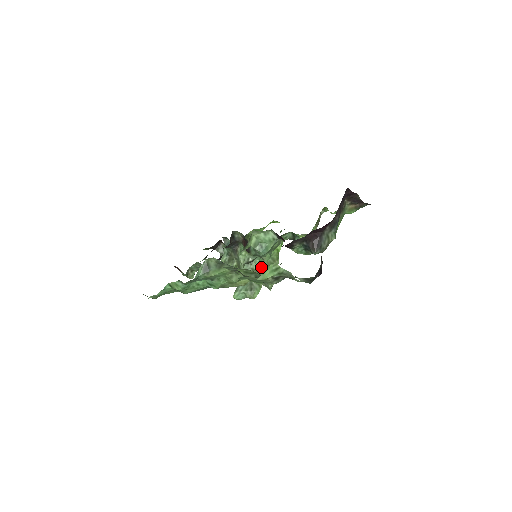
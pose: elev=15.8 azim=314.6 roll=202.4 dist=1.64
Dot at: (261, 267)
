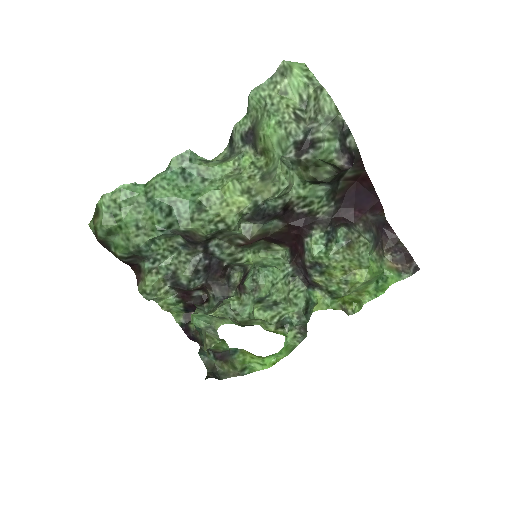
Dot at: (248, 319)
